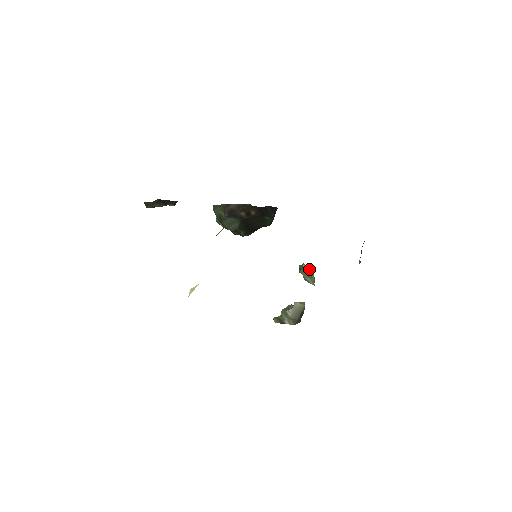
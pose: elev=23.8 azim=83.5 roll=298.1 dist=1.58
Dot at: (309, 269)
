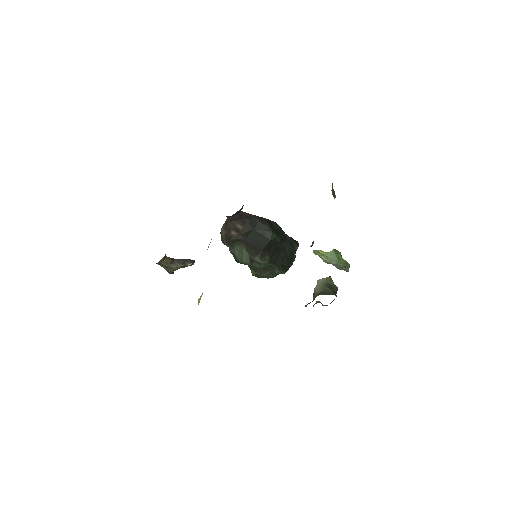
Dot at: (330, 253)
